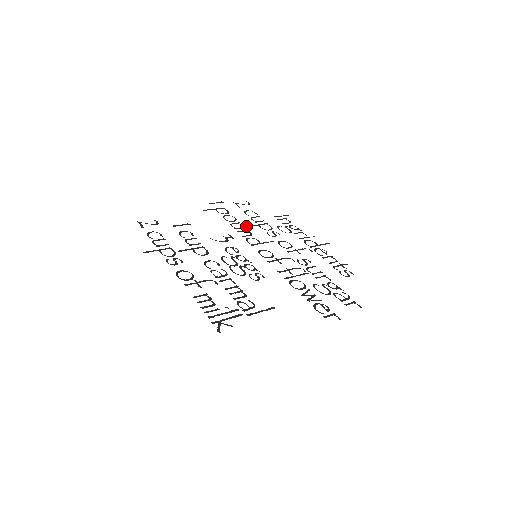
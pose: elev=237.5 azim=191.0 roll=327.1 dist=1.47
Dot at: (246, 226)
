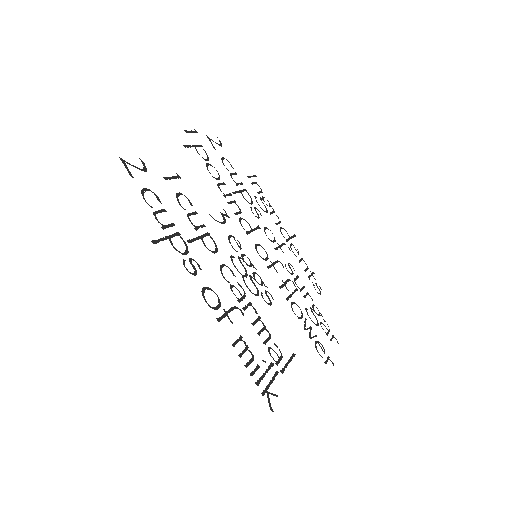
Dot at: (232, 192)
